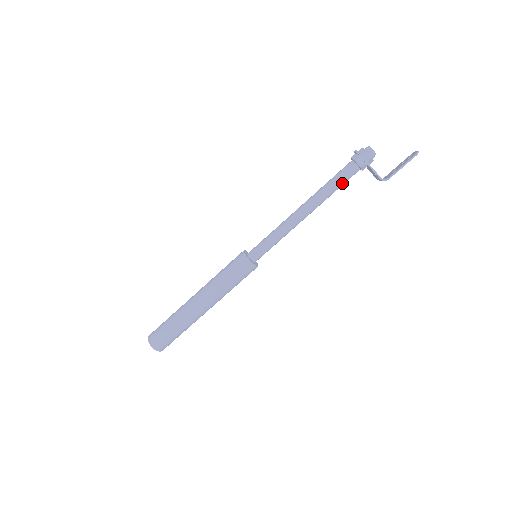
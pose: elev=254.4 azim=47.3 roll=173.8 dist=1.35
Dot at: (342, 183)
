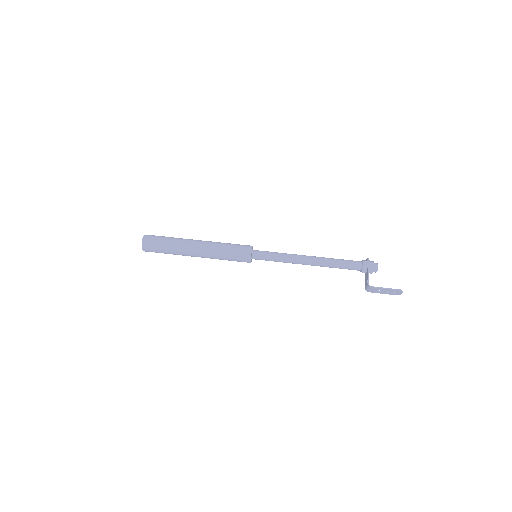
Dot at: (344, 266)
